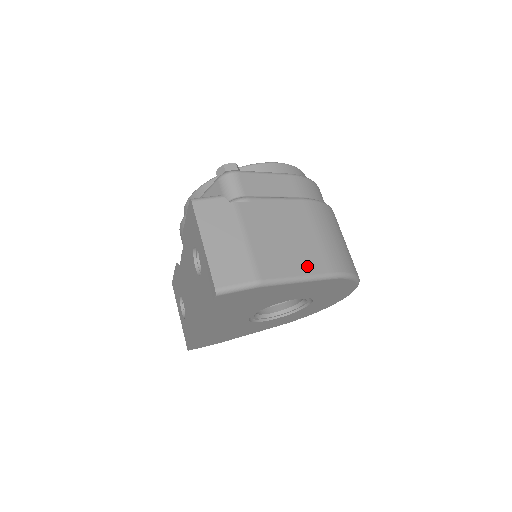
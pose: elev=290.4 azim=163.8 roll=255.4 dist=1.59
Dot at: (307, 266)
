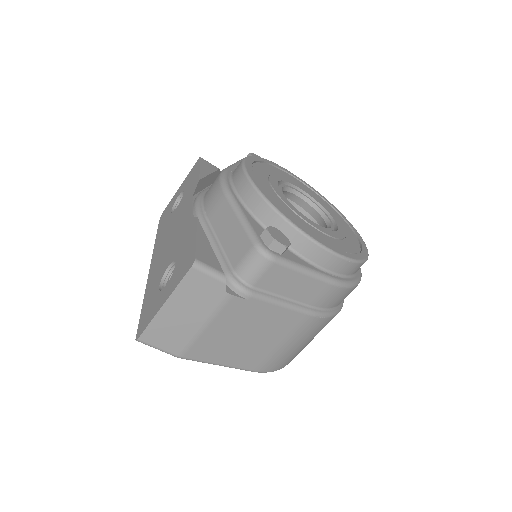
Dot at: (239, 361)
